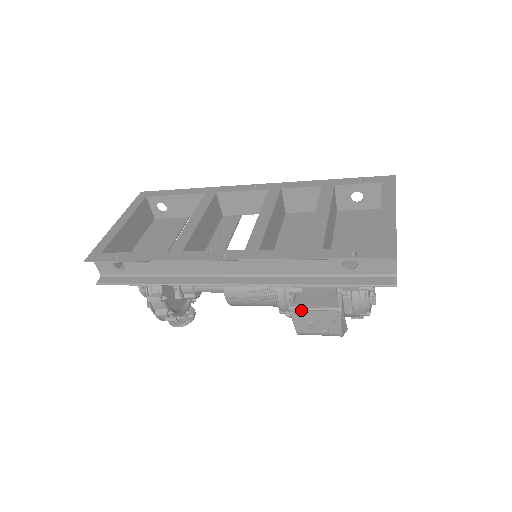
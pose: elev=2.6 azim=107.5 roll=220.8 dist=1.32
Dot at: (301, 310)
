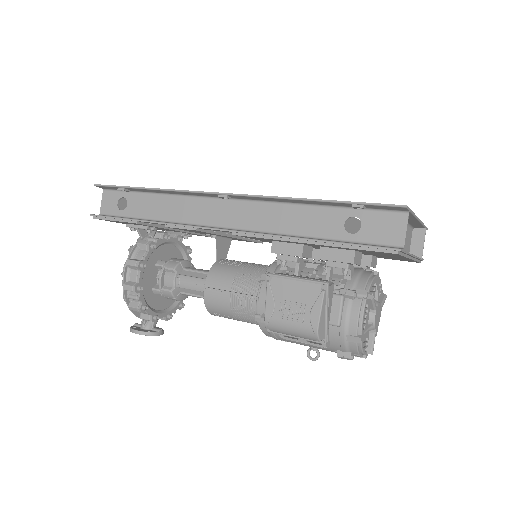
Dot at: (281, 278)
